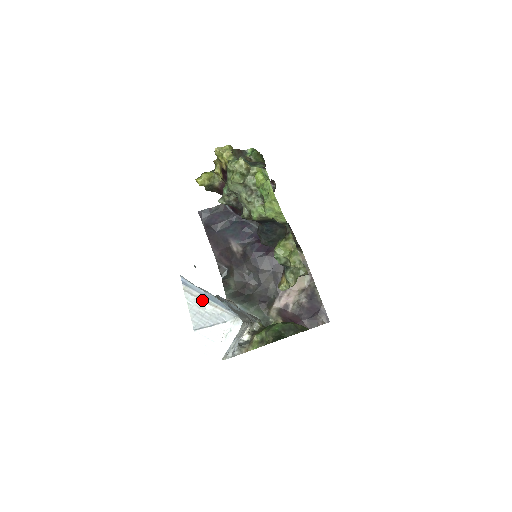
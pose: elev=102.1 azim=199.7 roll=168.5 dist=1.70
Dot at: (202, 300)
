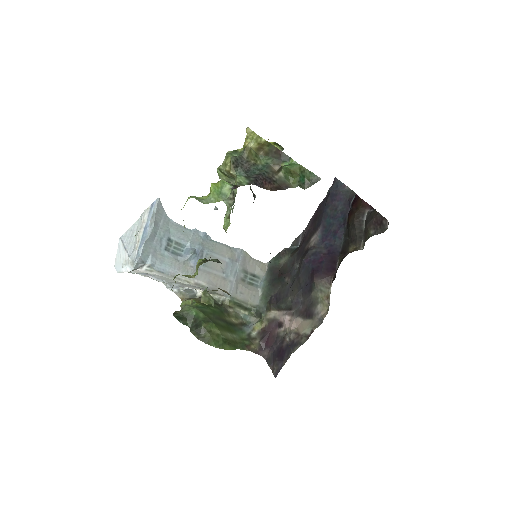
Dot at: (141, 227)
